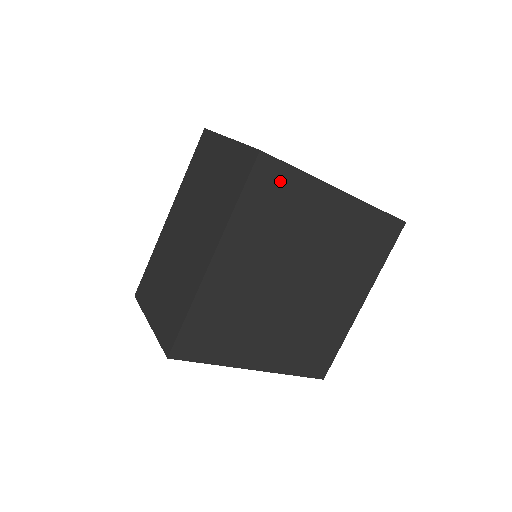
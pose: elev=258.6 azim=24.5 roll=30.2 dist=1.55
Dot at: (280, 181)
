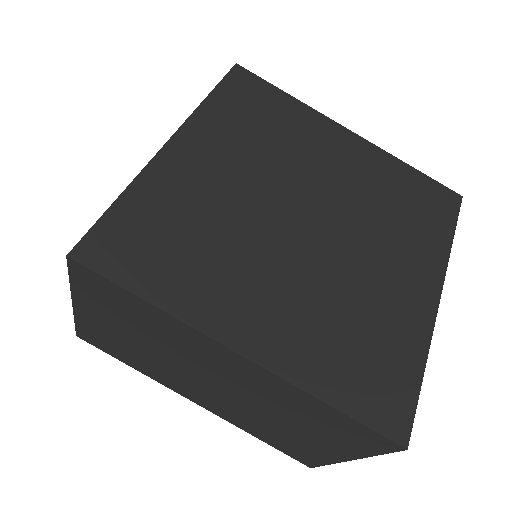
Dot at: (263, 95)
